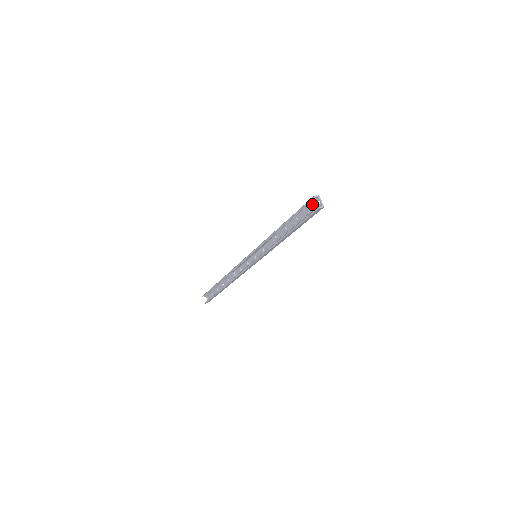
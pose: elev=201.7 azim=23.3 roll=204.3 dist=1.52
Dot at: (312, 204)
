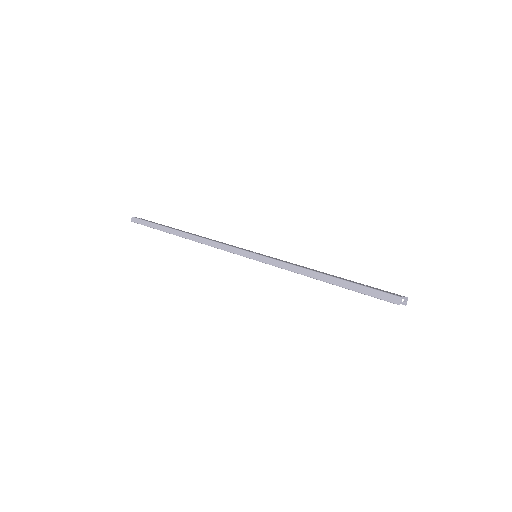
Dot at: occluded
